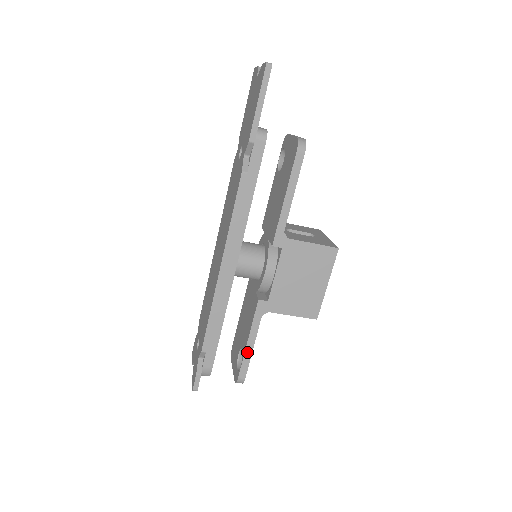
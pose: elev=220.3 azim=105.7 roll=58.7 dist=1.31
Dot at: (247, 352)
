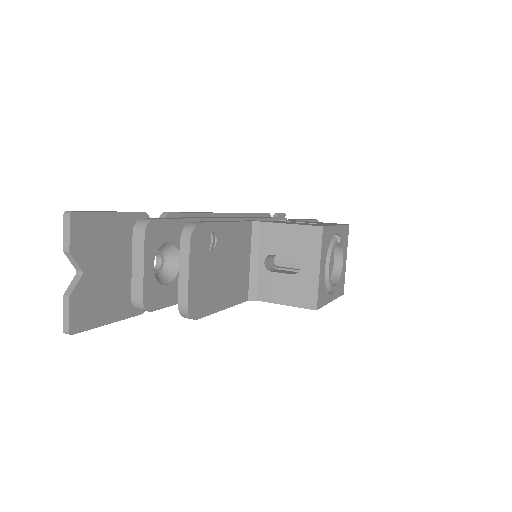
Dot at: occluded
